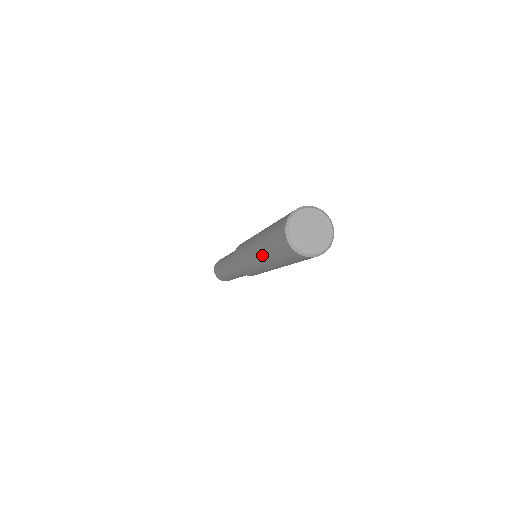
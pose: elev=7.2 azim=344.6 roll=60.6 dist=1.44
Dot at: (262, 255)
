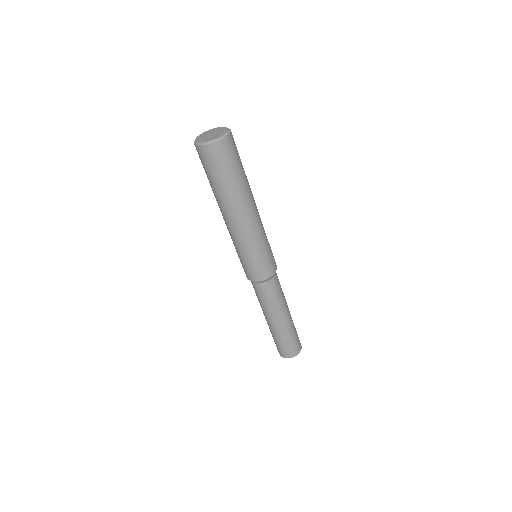
Dot at: (219, 205)
